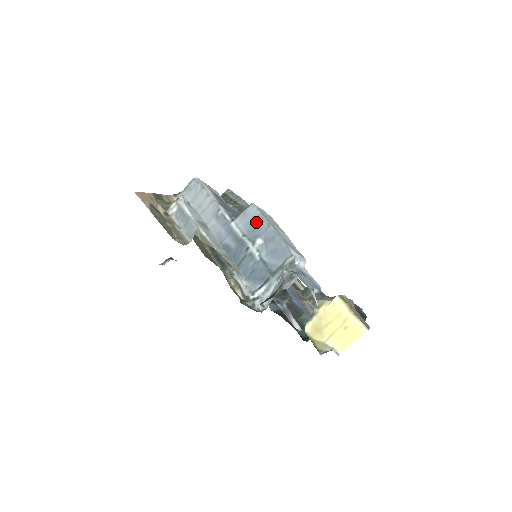
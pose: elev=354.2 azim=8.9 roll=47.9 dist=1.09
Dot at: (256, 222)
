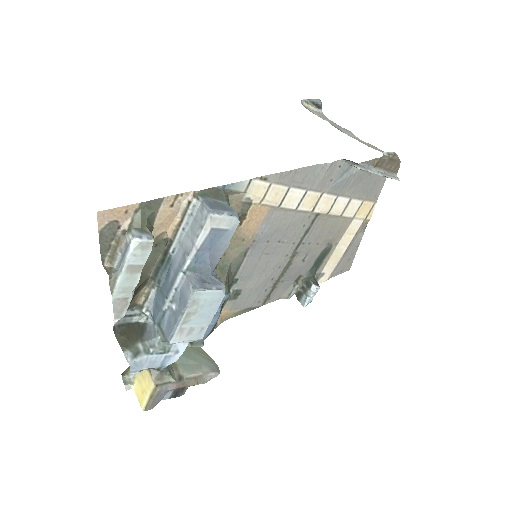
Dot at: (184, 300)
